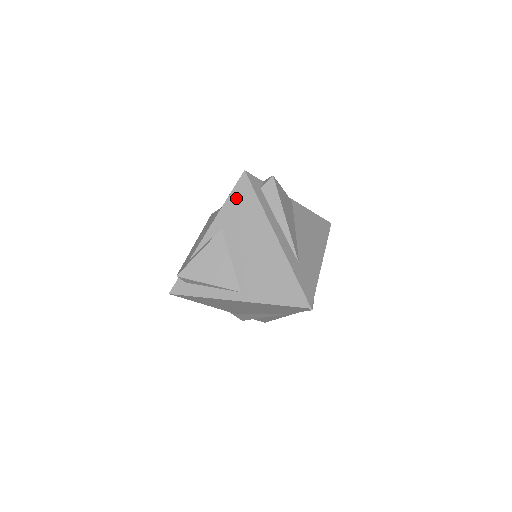
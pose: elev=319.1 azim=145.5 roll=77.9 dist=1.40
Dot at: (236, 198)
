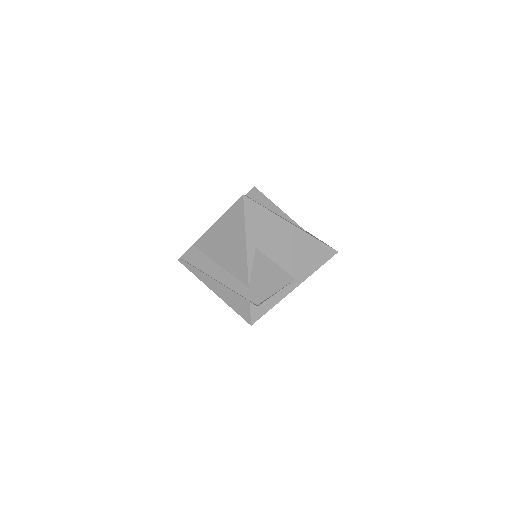
Dot at: (251, 219)
